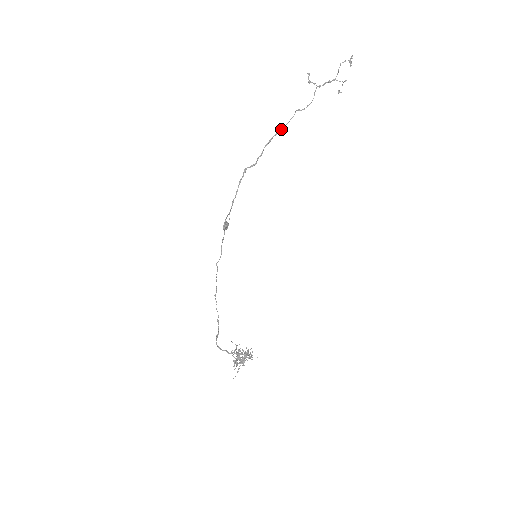
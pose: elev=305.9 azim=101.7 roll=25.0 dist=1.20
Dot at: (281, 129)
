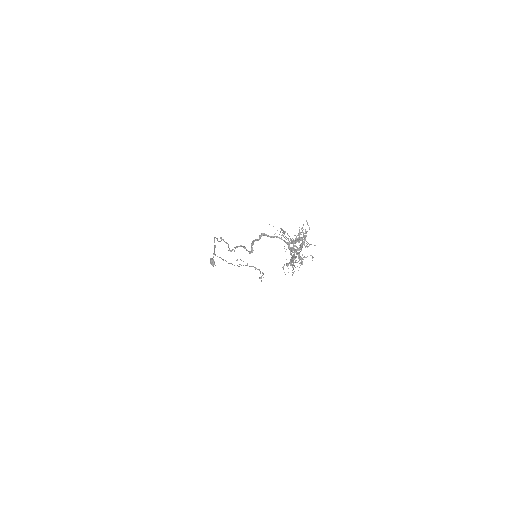
Dot at: occluded
